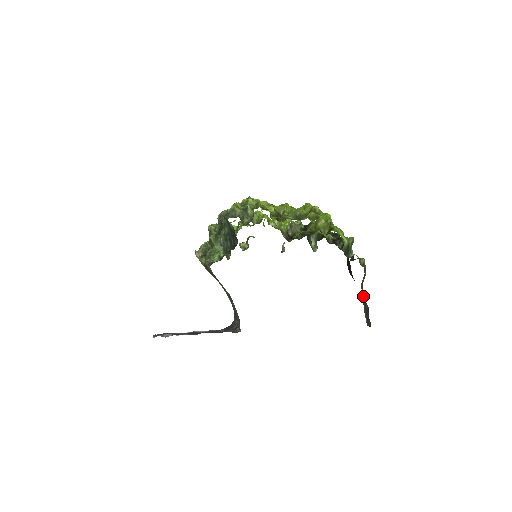
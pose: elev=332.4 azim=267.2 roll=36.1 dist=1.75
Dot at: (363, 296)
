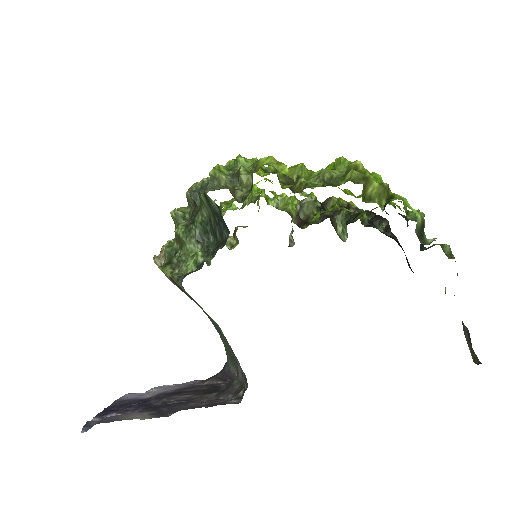
Dot at: occluded
